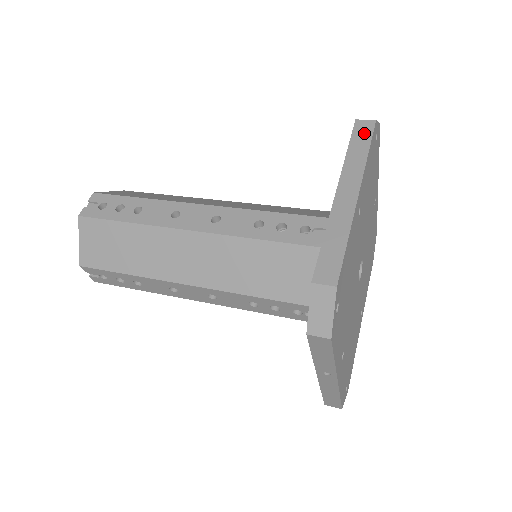
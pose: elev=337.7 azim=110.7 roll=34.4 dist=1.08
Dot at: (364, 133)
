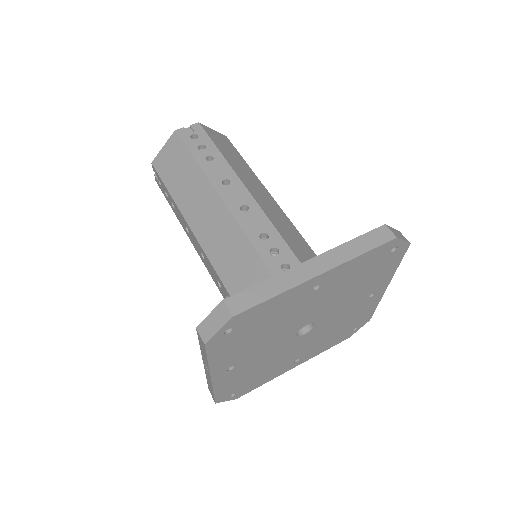
Dot at: (377, 239)
